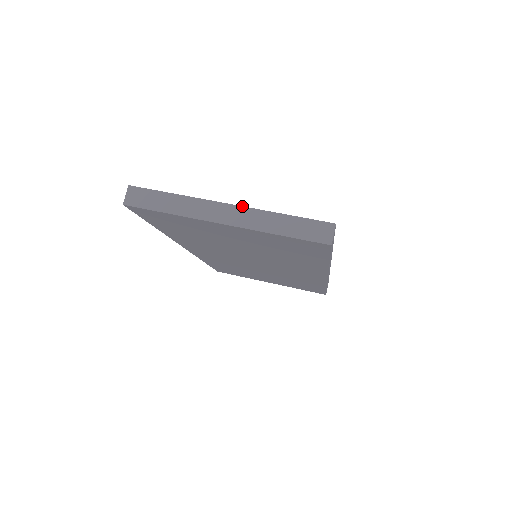
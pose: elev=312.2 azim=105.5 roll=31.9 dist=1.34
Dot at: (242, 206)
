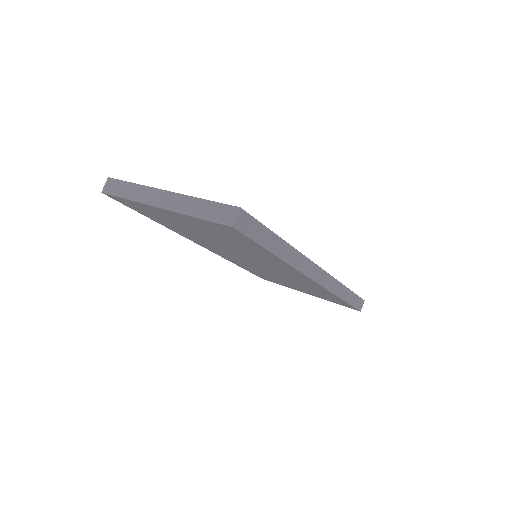
Dot at: occluded
